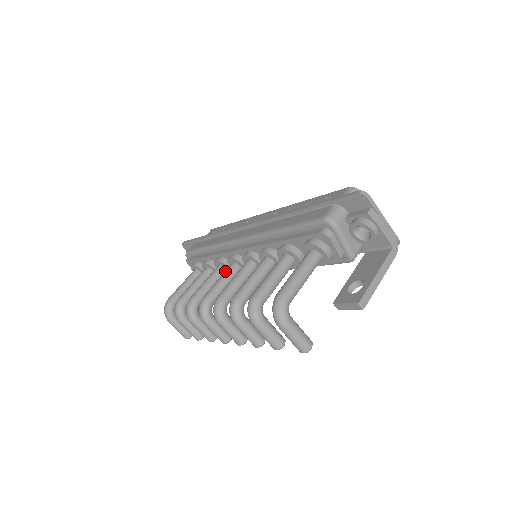
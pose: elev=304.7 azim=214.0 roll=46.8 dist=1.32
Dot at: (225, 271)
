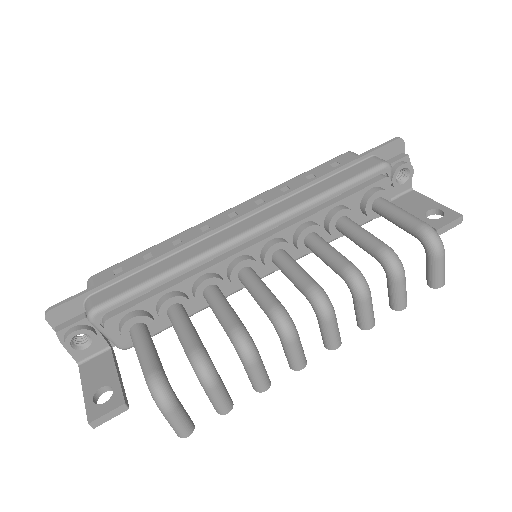
Dot at: (250, 276)
